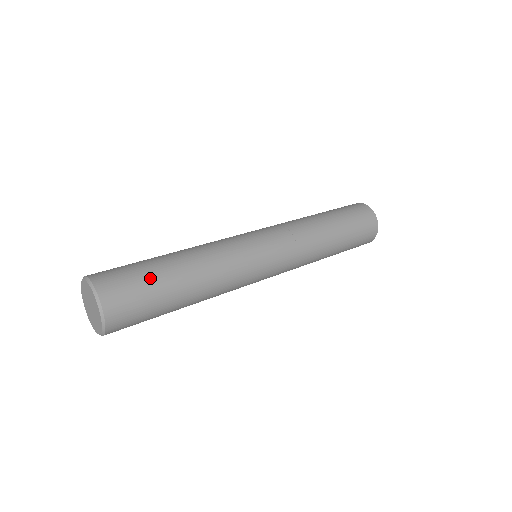
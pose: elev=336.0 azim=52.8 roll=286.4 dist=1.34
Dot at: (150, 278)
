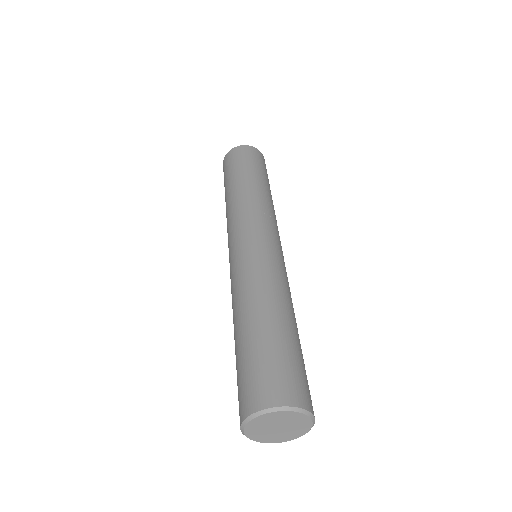
Dot at: (300, 356)
